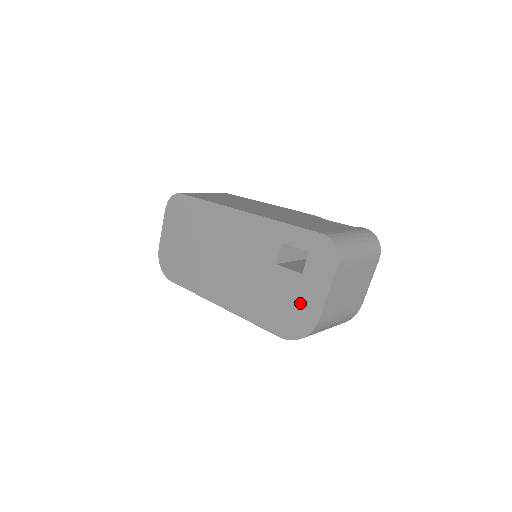
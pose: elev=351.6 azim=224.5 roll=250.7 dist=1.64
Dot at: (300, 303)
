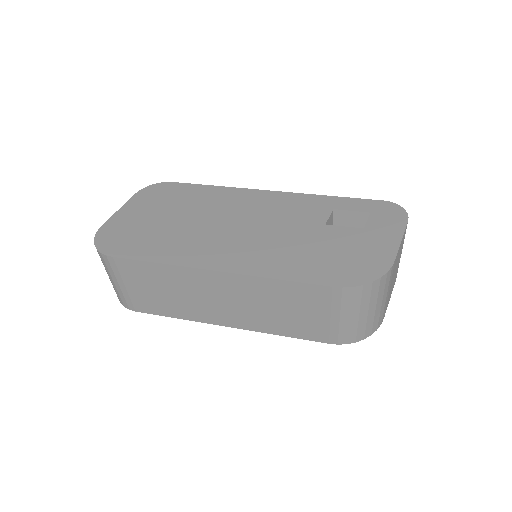
Dot at: (364, 251)
